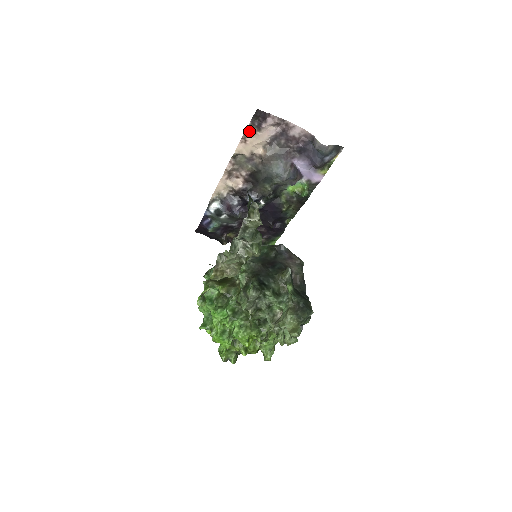
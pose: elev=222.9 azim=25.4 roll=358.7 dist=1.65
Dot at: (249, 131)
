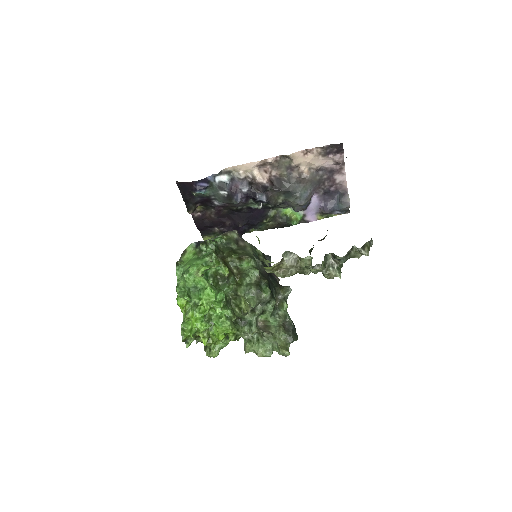
Dot at: (317, 150)
